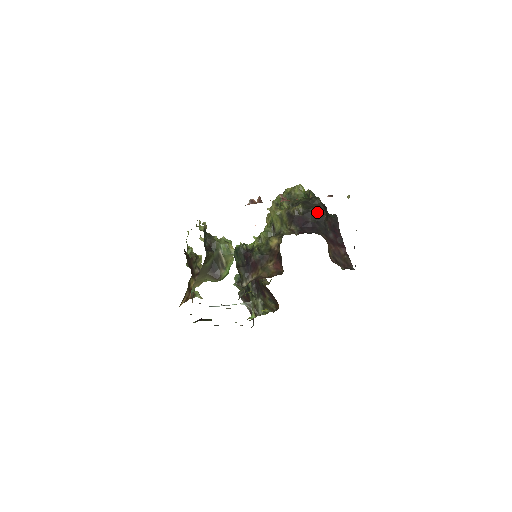
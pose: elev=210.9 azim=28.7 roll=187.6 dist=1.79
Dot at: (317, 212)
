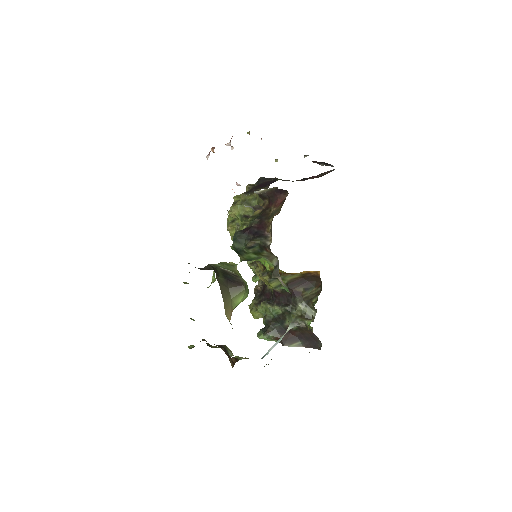
Dot at: occluded
